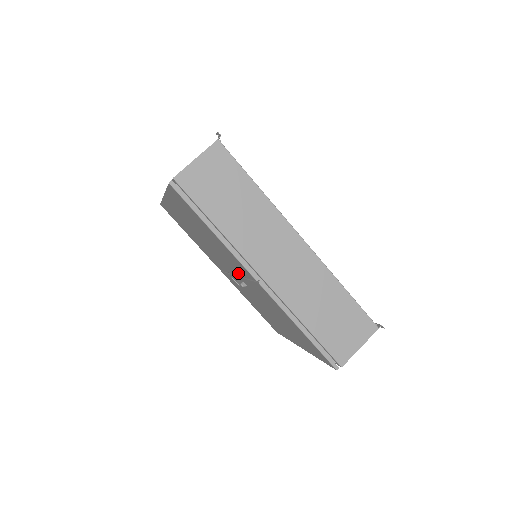
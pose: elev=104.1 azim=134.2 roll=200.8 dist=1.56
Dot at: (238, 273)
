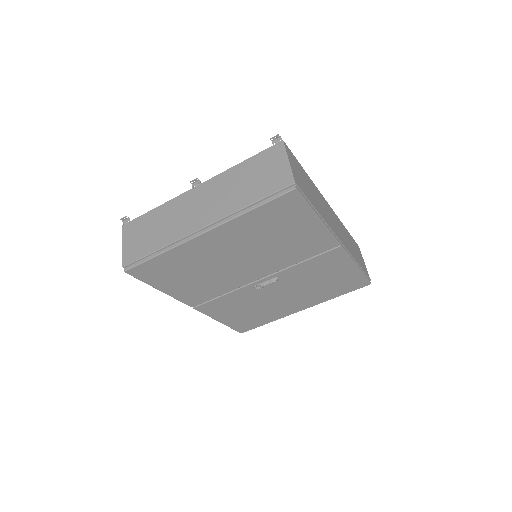
Dot at: (285, 266)
